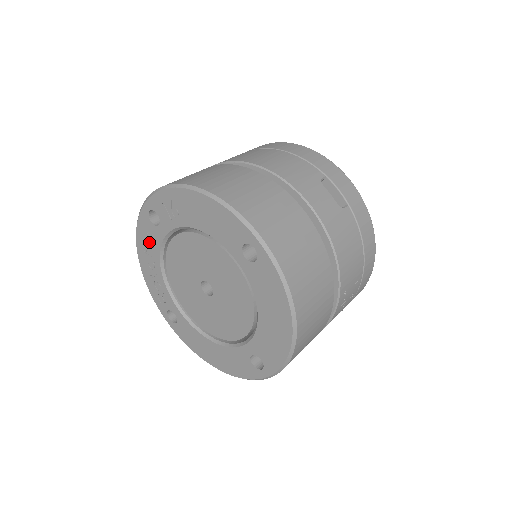
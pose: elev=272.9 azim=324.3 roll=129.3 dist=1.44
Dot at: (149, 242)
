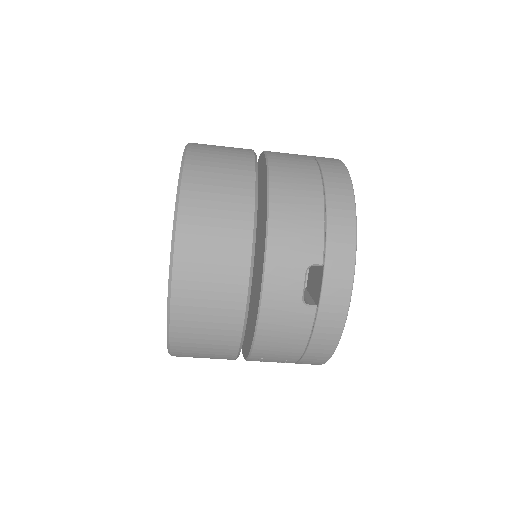
Dot at: occluded
